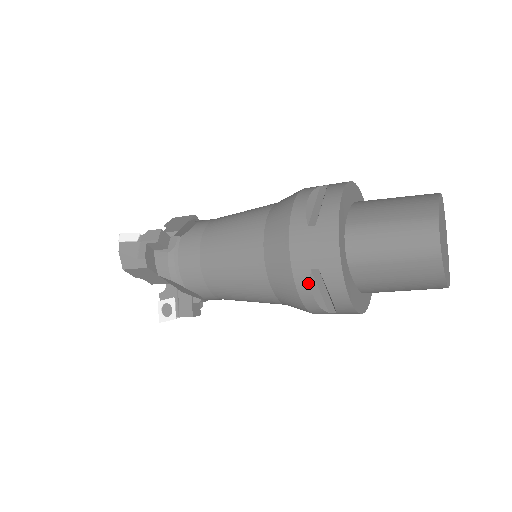
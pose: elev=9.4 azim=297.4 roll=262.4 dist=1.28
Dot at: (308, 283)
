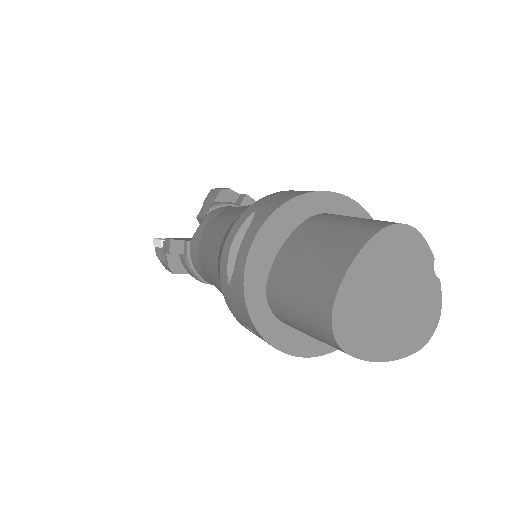
Dot at: occluded
